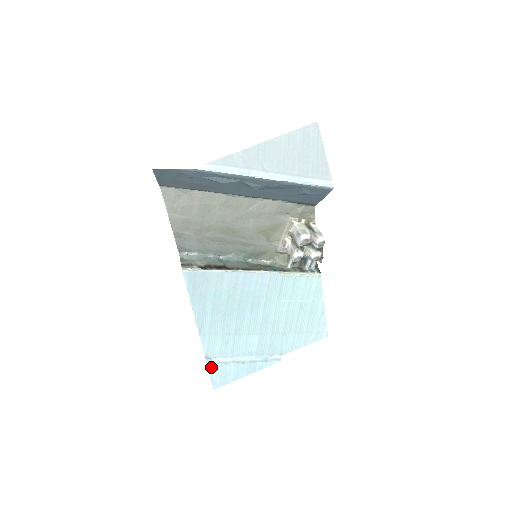
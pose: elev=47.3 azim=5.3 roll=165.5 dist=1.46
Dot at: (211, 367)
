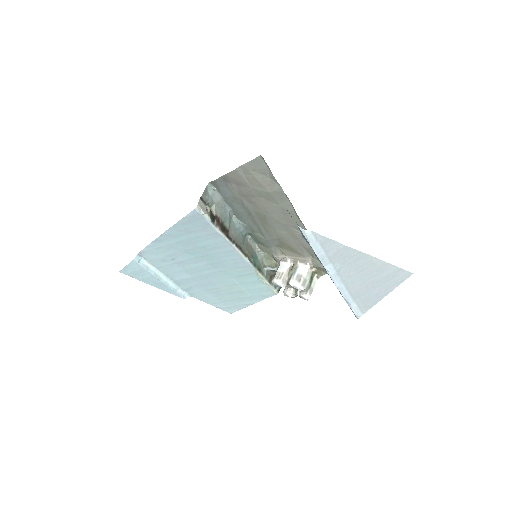
Dot at: (135, 262)
